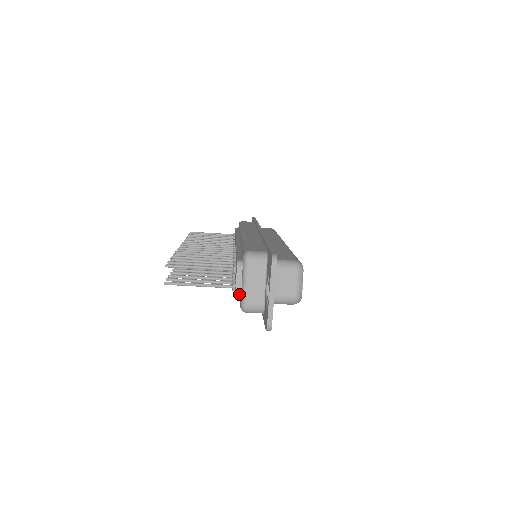
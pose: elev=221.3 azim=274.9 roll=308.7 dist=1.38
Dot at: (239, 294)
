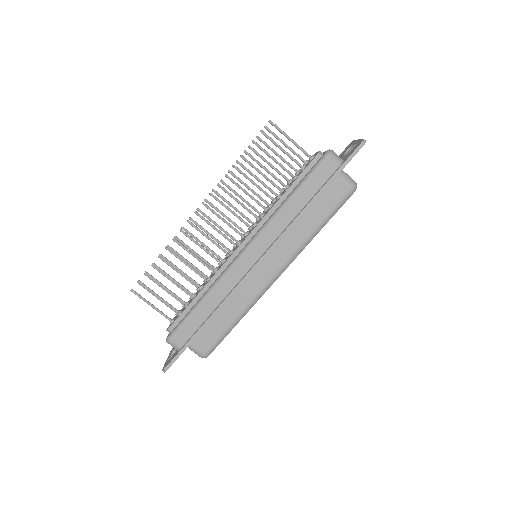
Dot at: (322, 153)
